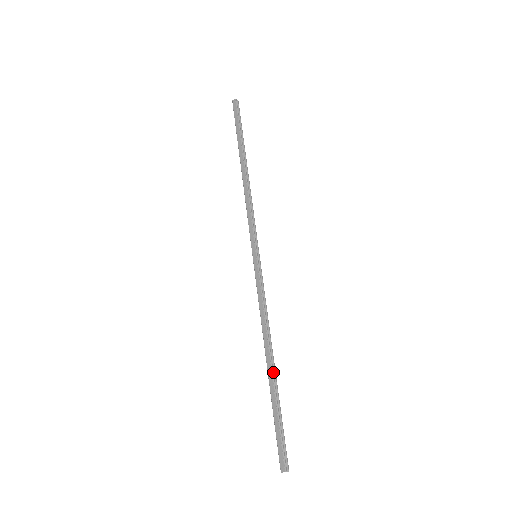
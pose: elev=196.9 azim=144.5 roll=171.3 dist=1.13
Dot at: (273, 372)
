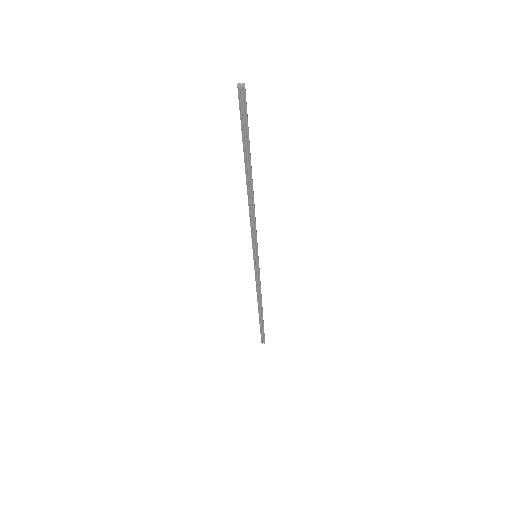
Dot at: (247, 171)
